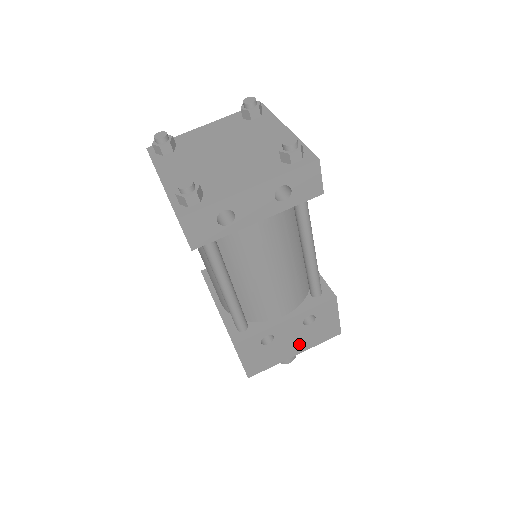
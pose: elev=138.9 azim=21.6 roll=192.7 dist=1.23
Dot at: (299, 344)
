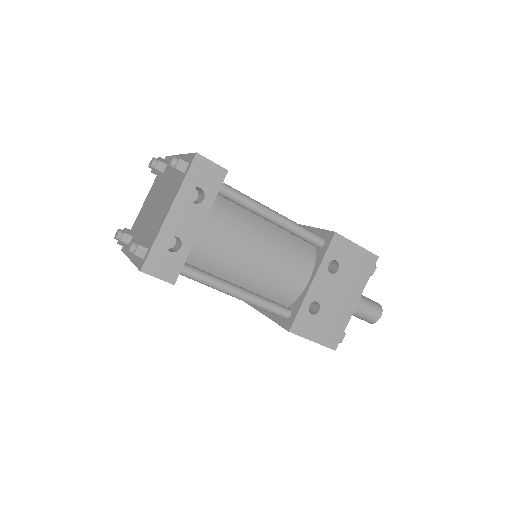
Dot at: (349, 292)
